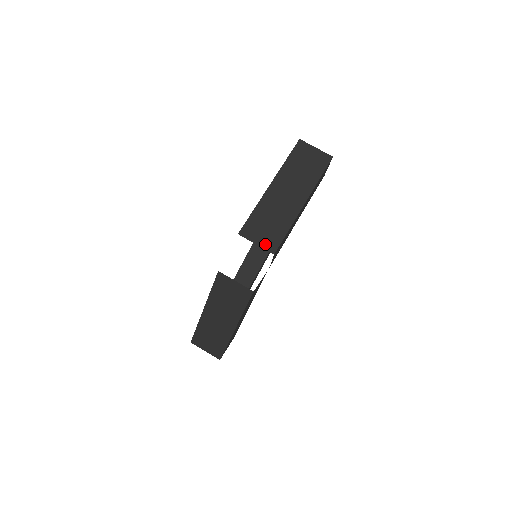
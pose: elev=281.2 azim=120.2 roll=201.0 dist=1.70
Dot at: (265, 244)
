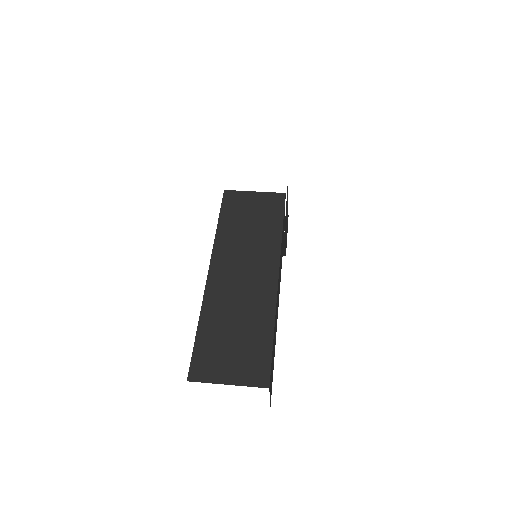
Dot at: occluded
